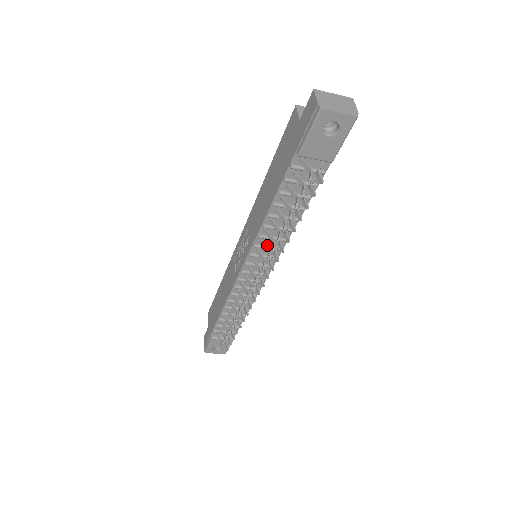
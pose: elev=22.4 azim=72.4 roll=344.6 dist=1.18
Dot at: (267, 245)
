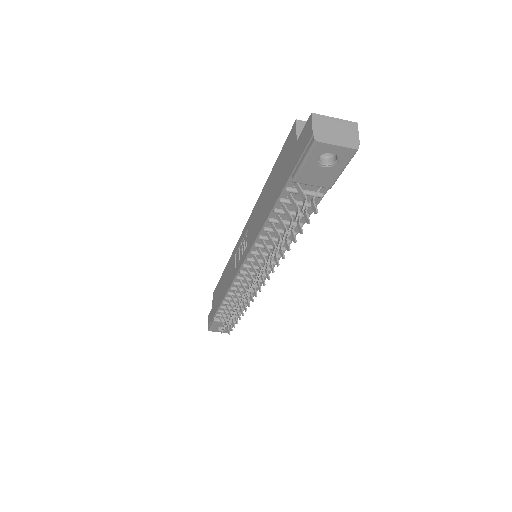
Dot at: (265, 252)
